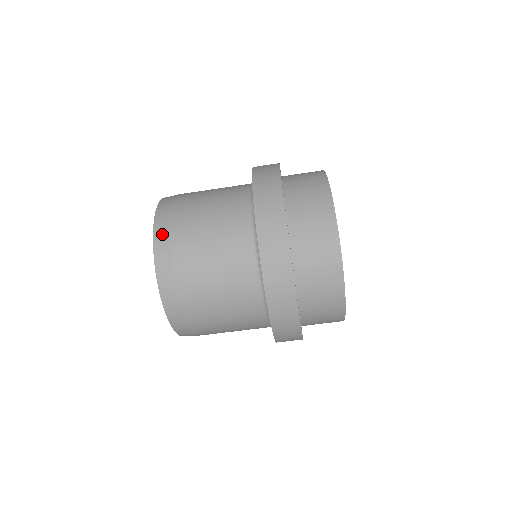
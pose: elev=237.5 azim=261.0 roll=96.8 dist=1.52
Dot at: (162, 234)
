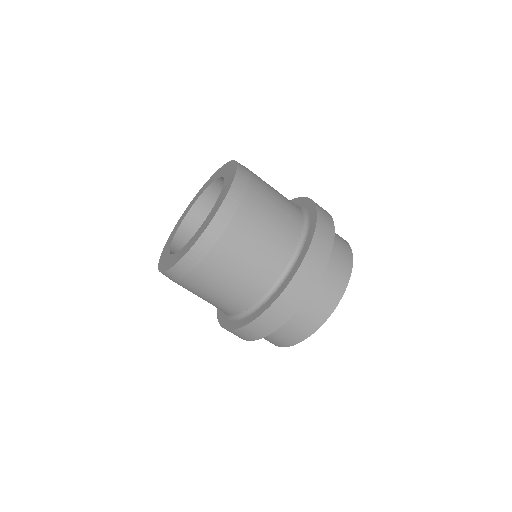
Dot at: (242, 183)
